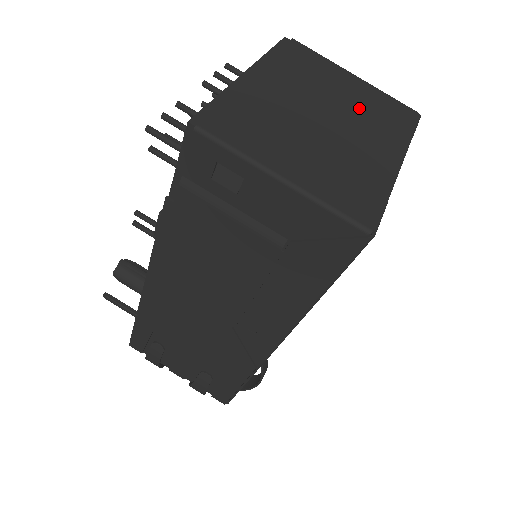
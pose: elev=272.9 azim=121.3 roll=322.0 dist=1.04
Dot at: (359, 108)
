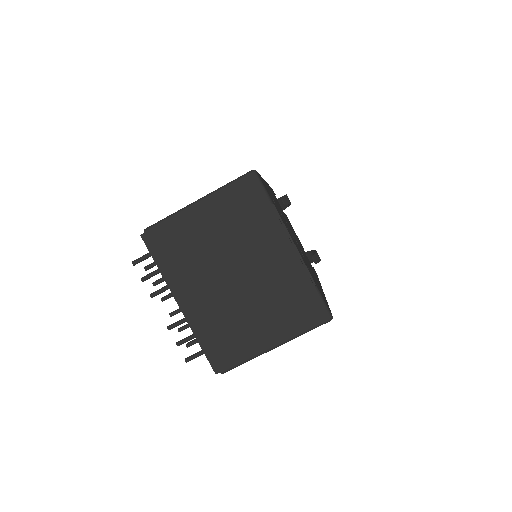
Dot at: (234, 234)
